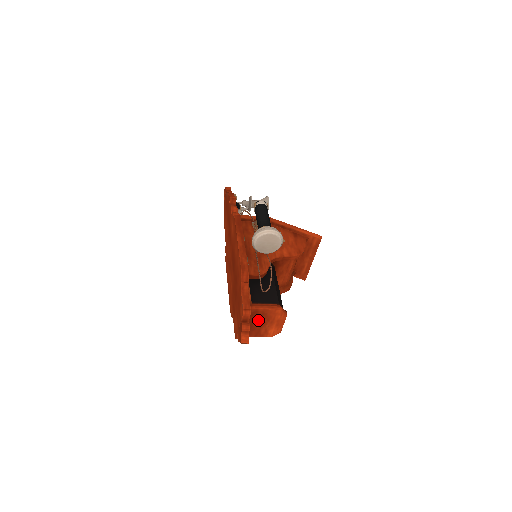
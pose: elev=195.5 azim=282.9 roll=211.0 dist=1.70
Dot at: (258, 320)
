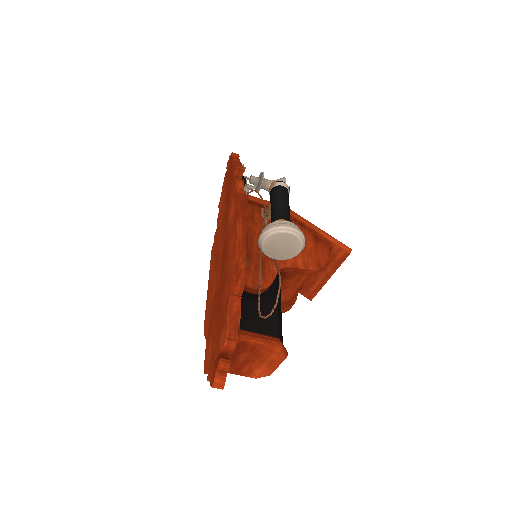
Dot at: (243, 355)
